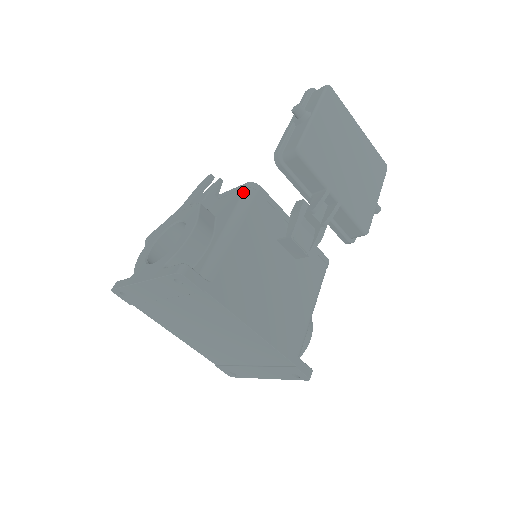
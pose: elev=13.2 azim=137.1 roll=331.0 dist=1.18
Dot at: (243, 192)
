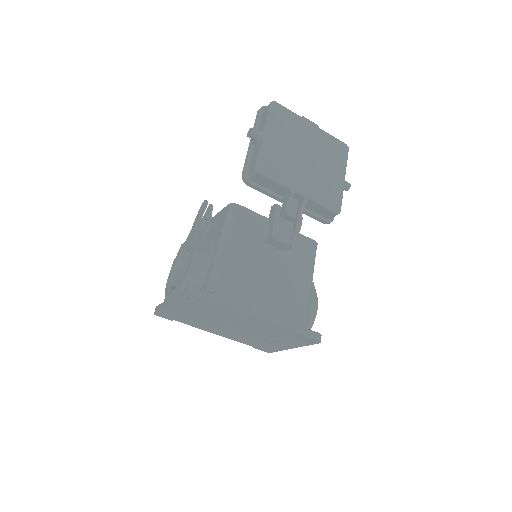
Dot at: (226, 214)
